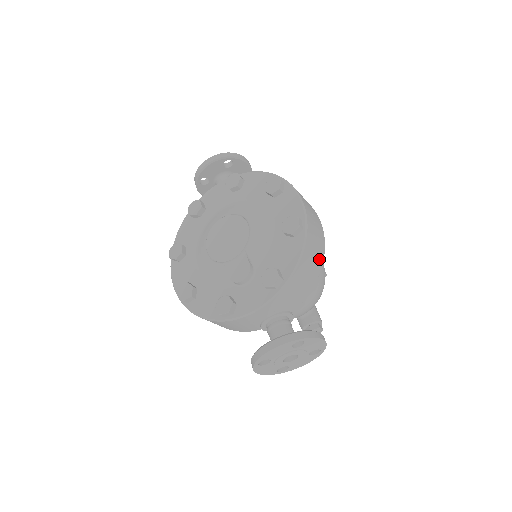
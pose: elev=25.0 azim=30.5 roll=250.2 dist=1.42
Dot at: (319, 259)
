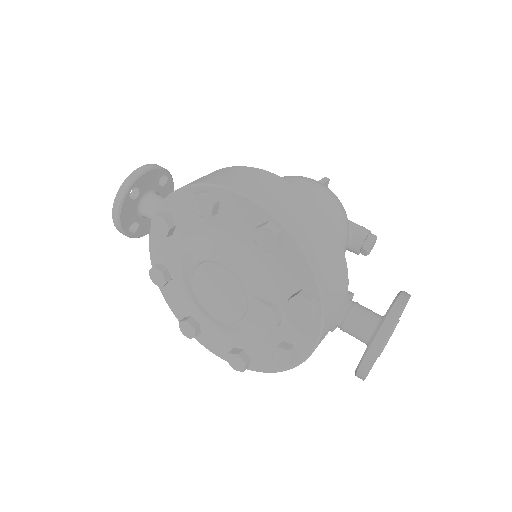
Dot at: (324, 227)
